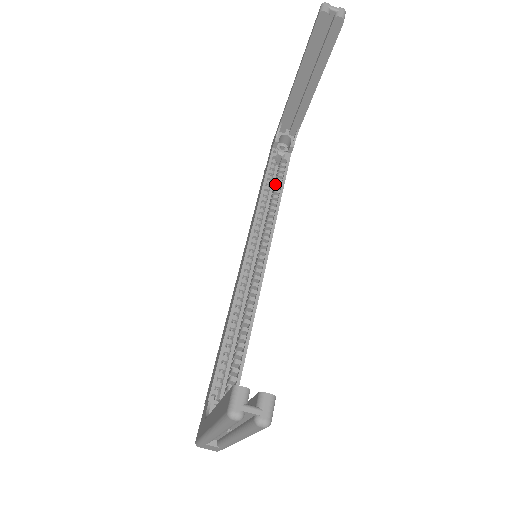
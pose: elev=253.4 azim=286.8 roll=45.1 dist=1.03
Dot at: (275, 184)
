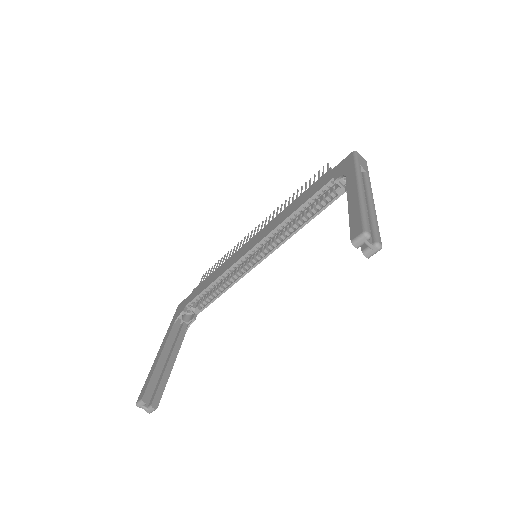
Dot at: (313, 208)
